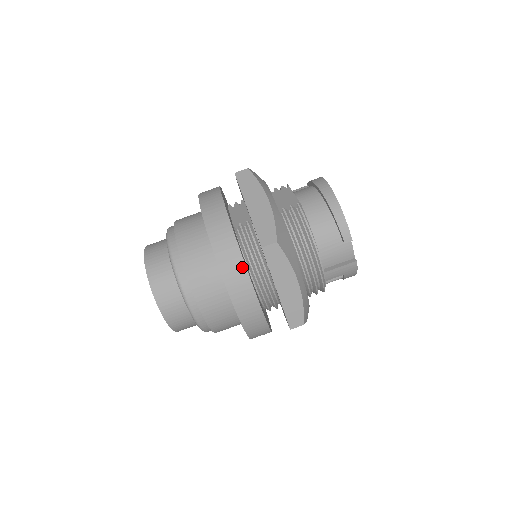
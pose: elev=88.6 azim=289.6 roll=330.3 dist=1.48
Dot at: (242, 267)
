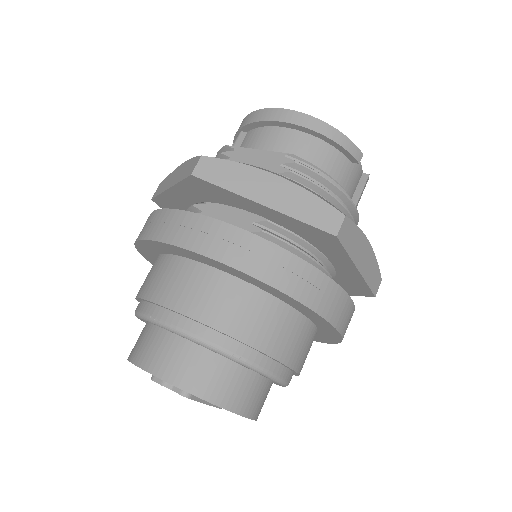
Dot at: (322, 279)
